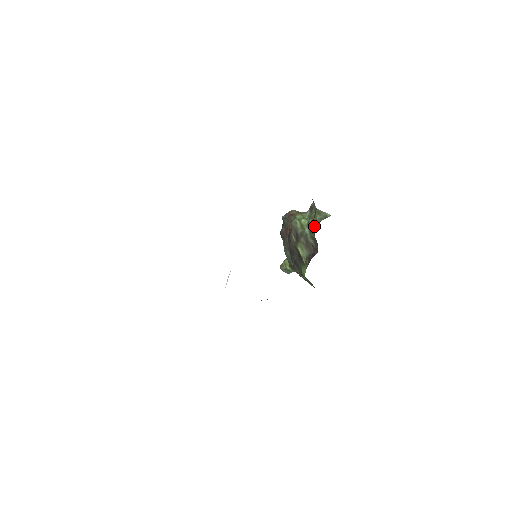
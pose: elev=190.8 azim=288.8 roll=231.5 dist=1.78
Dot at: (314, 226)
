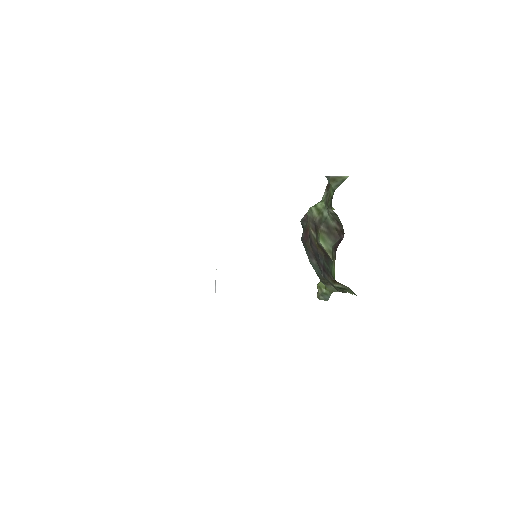
Dot at: (330, 199)
